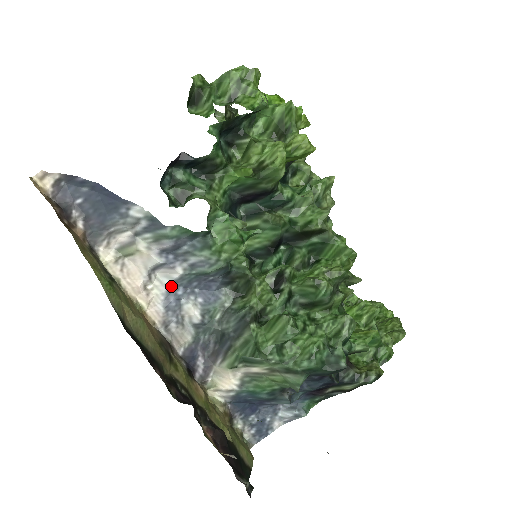
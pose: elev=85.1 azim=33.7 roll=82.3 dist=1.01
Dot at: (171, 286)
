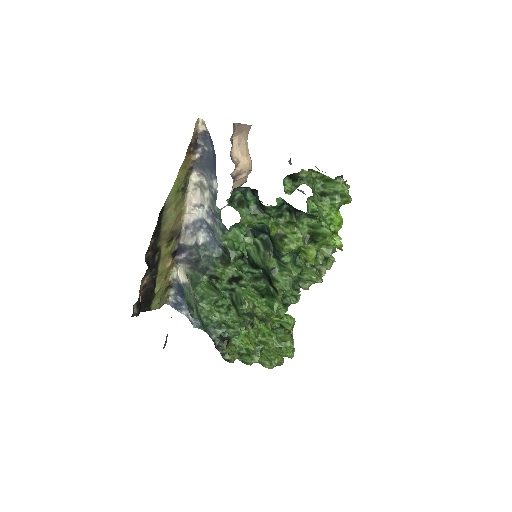
Dot at: (204, 219)
